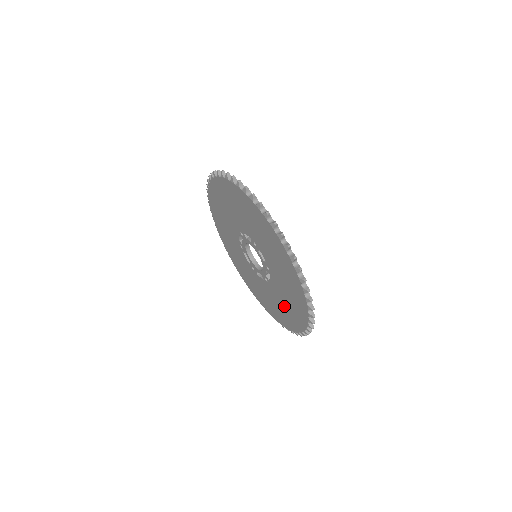
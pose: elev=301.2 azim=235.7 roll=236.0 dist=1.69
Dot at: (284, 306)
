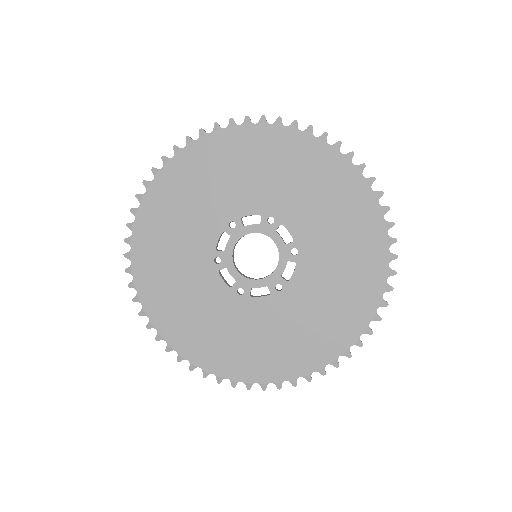
Dot at: (320, 313)
